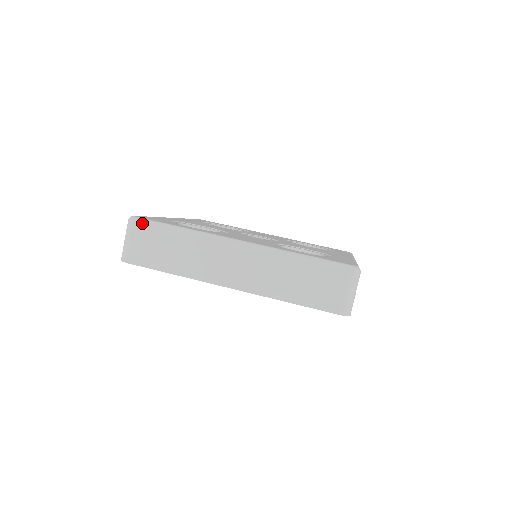
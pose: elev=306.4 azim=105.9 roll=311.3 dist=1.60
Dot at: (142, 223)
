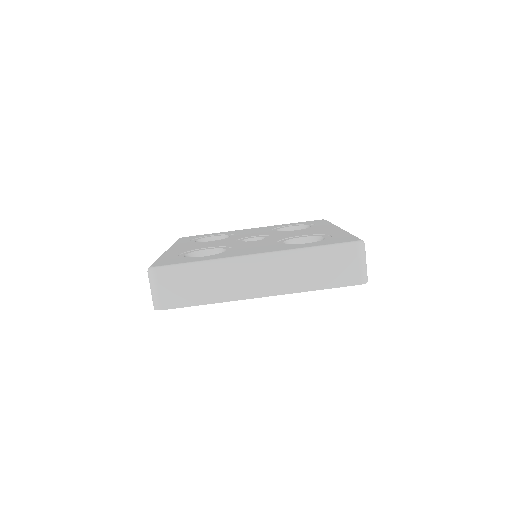
Dot at: (163, 271)
